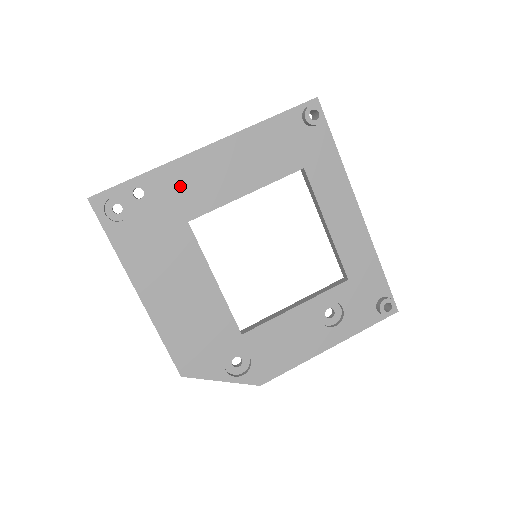
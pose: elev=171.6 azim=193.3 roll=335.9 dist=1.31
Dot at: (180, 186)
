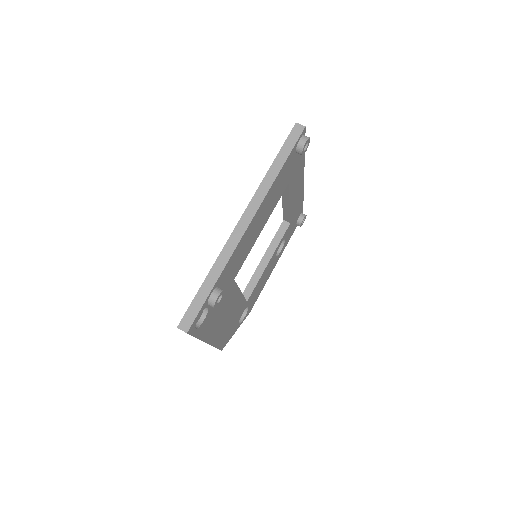
Dot at: (233, 265)
